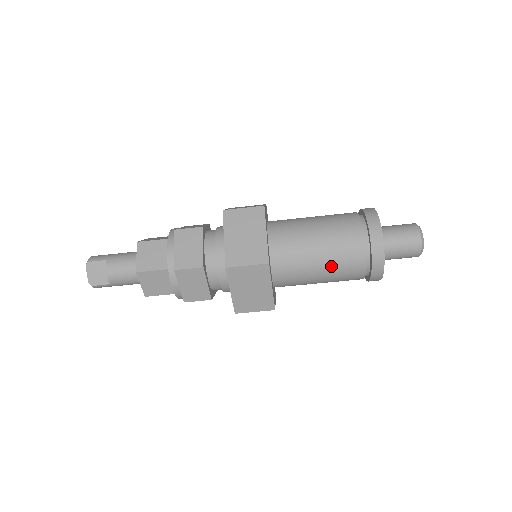
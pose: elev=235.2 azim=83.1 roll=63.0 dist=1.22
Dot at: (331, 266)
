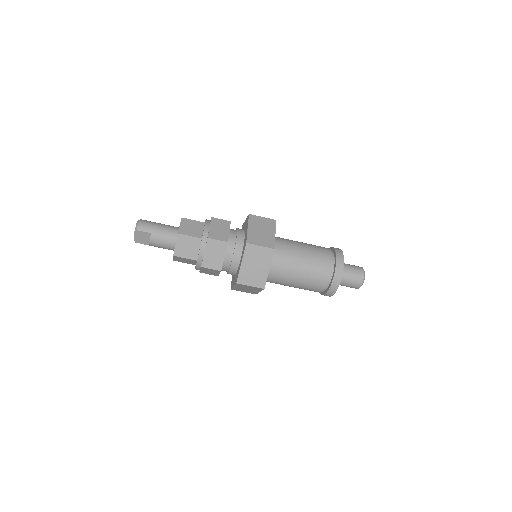
Dot at: (301, 287)
